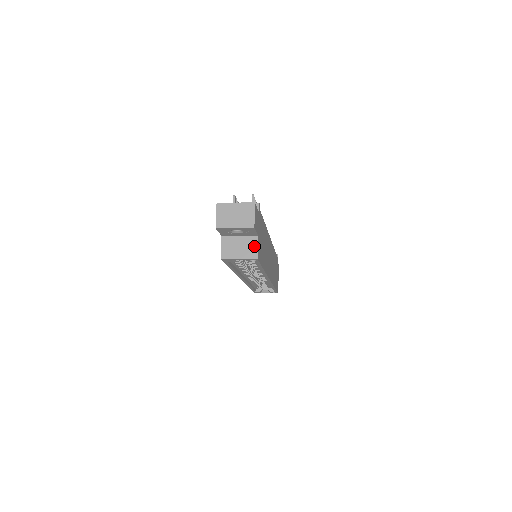
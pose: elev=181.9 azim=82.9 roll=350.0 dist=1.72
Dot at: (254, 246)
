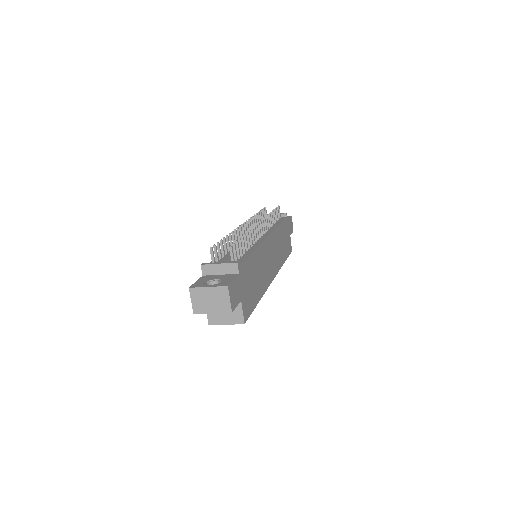
Dot at: (239, 312)
